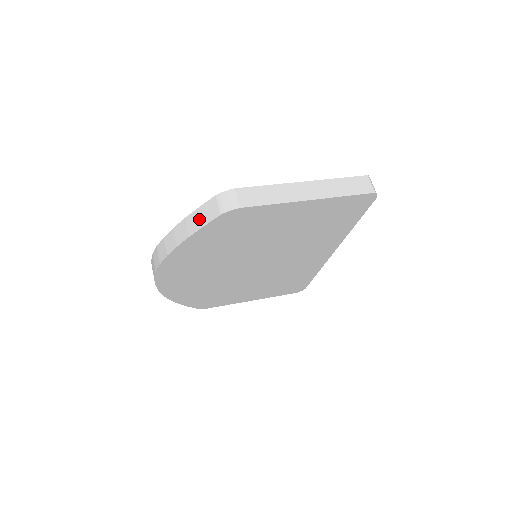
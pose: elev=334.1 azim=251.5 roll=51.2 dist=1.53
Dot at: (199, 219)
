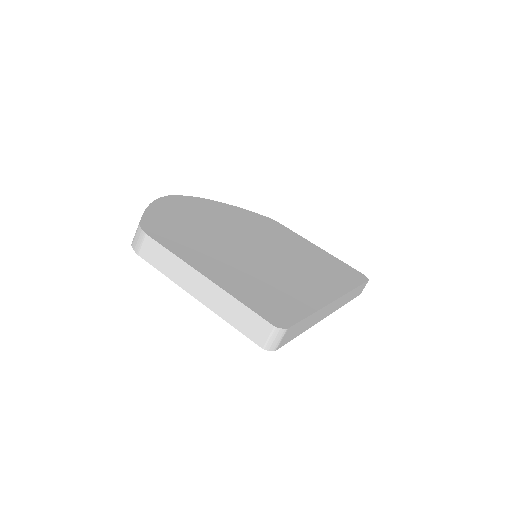
Dot at: occluded
